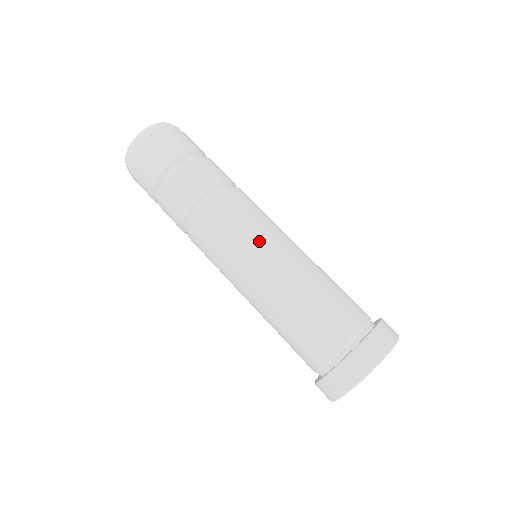
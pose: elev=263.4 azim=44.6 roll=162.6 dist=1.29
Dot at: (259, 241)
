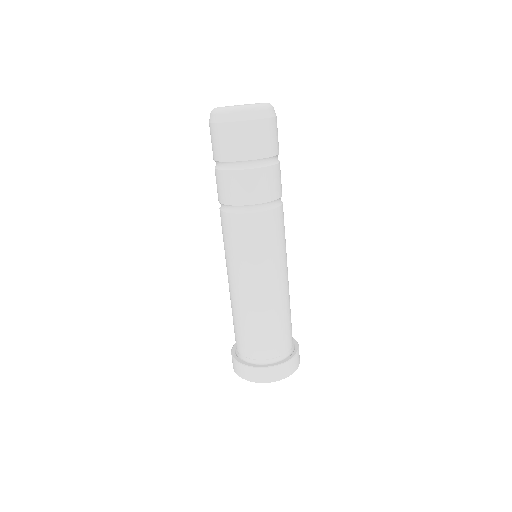
Dot at: (269, 265)
